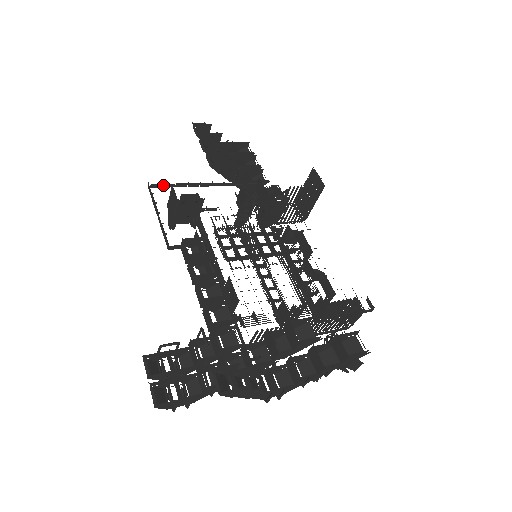
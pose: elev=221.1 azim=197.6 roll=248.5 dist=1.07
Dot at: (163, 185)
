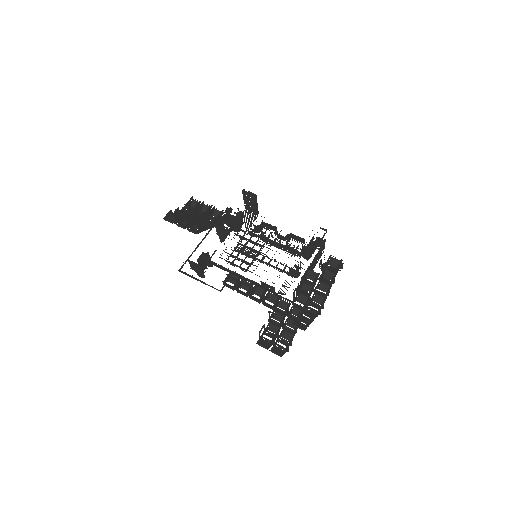
Dot at: occluded
